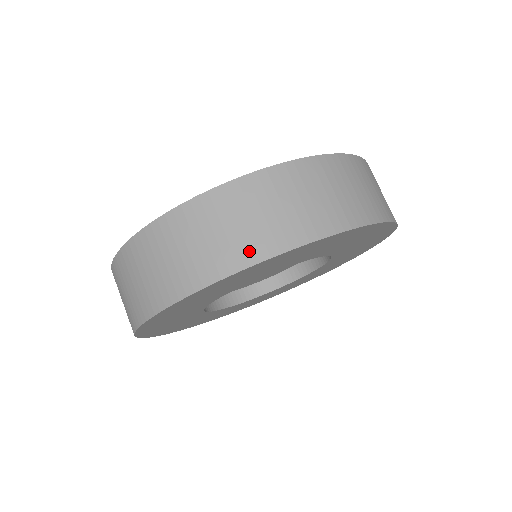
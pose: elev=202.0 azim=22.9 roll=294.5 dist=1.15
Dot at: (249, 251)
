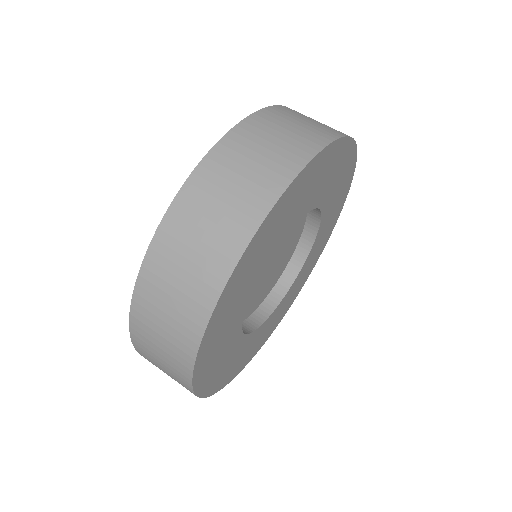
Dot at: (221, 261)
